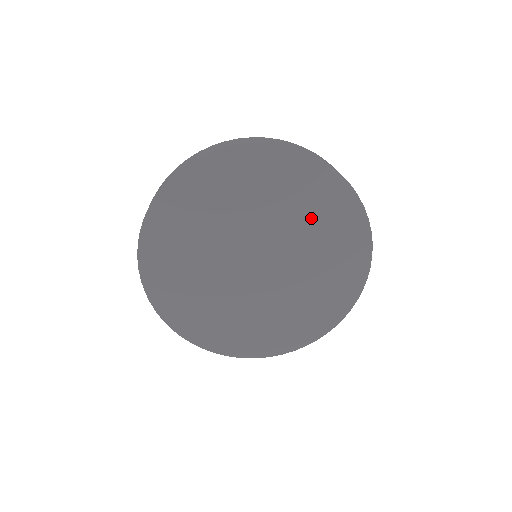
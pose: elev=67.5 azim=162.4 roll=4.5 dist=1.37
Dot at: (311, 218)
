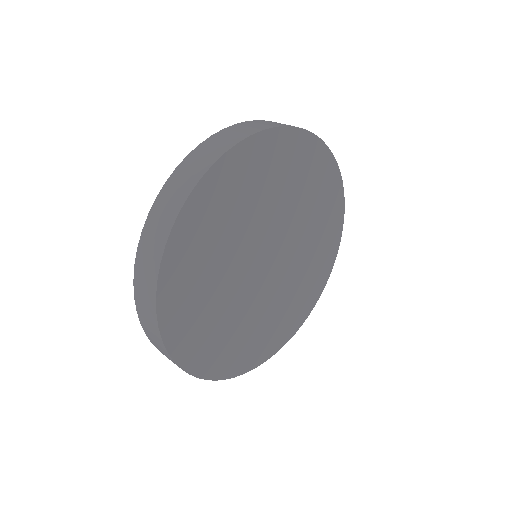
Dot at: (316, 232)
